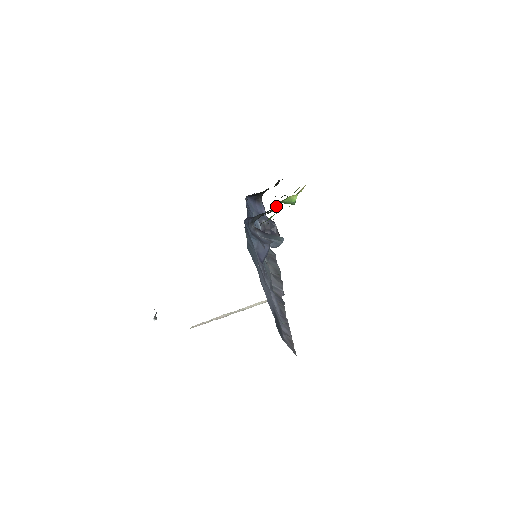
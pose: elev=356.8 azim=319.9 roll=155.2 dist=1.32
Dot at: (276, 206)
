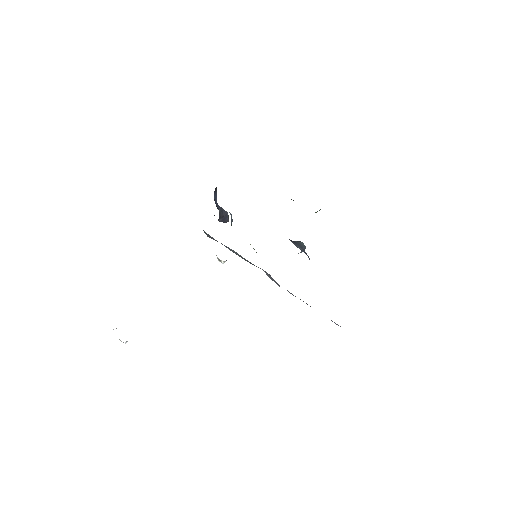
Dot at: occluded
